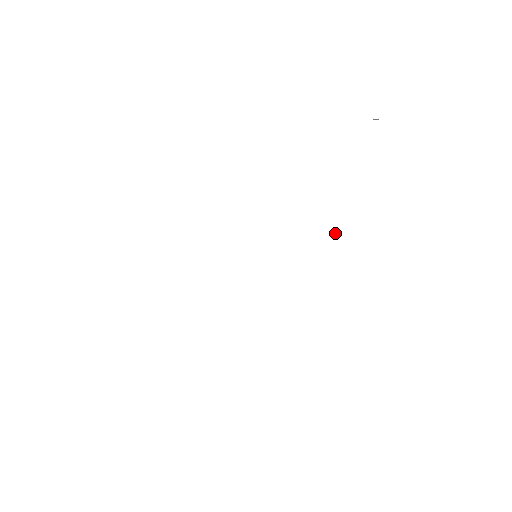
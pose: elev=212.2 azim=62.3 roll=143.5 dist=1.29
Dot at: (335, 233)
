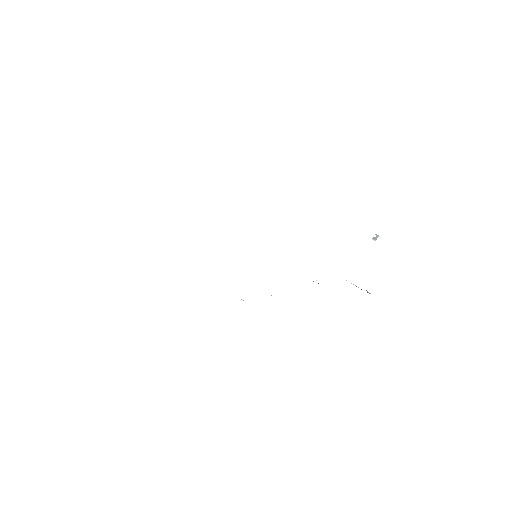
Dot at: occluded
